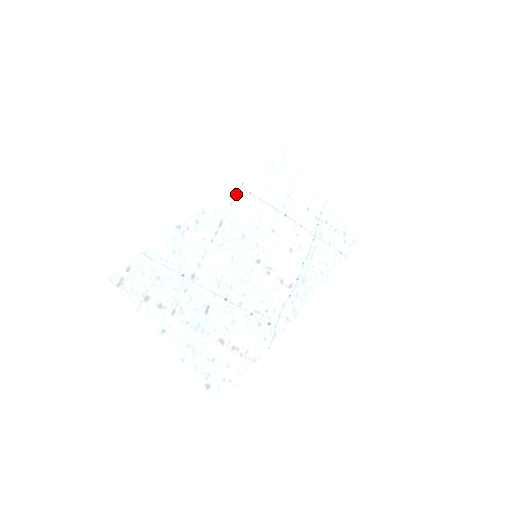
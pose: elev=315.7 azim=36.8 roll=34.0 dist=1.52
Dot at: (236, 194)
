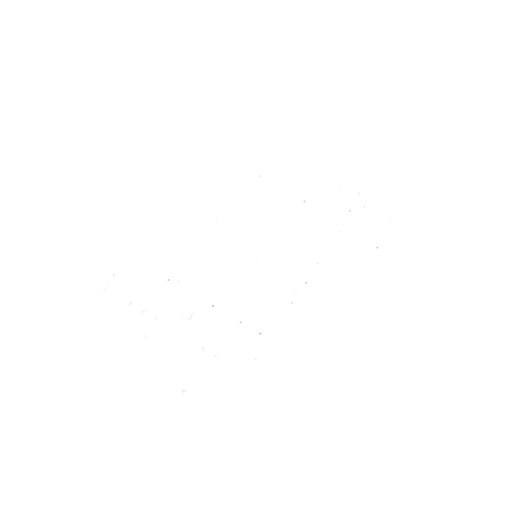
Dot at: (241, 179)
